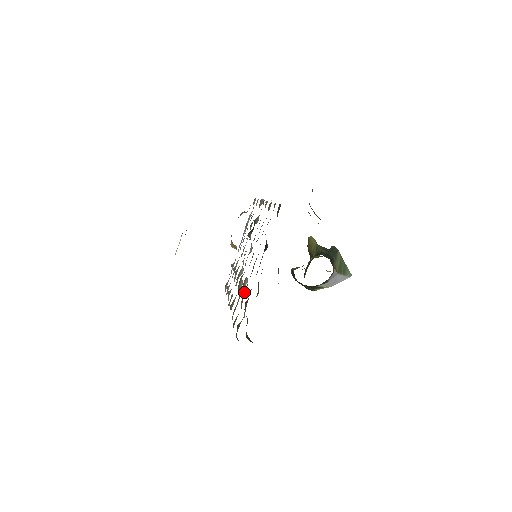
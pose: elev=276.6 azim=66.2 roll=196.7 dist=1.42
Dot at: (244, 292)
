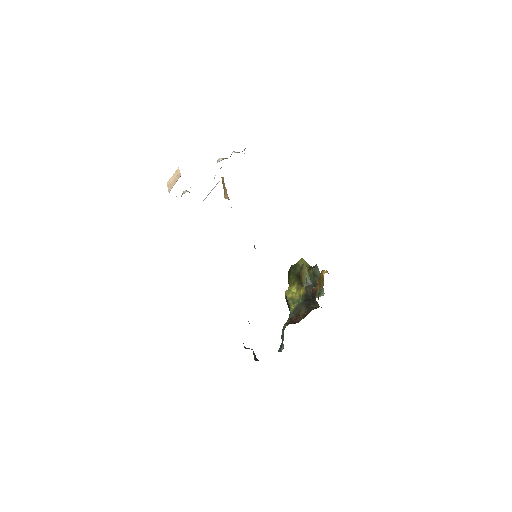
Dot at: occluded
